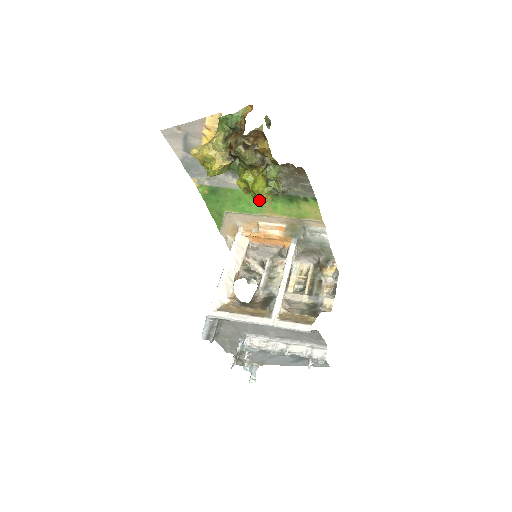
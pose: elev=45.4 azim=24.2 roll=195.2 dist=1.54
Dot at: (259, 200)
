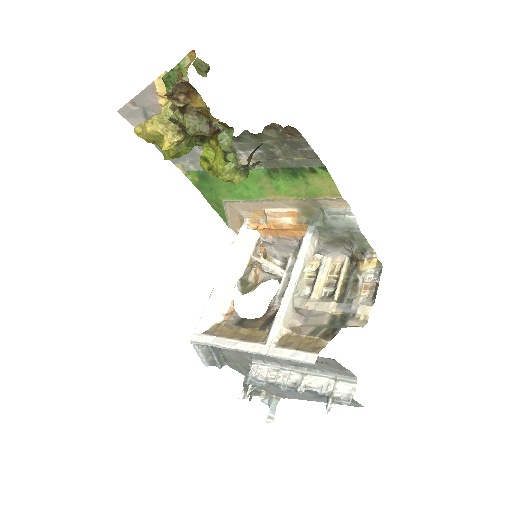
Dot at: (256, 180)
